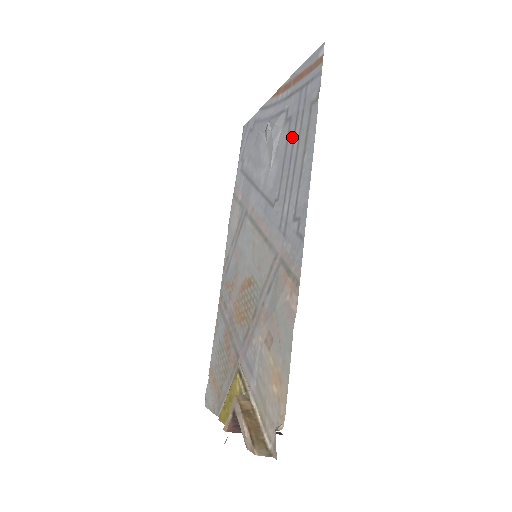
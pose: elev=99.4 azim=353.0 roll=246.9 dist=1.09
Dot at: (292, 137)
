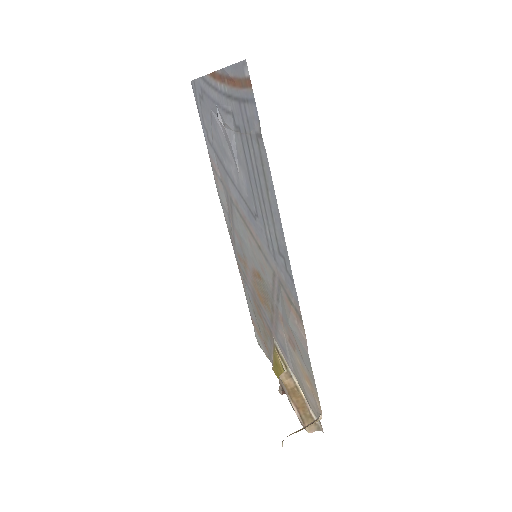
Dot at: (249, 157)
